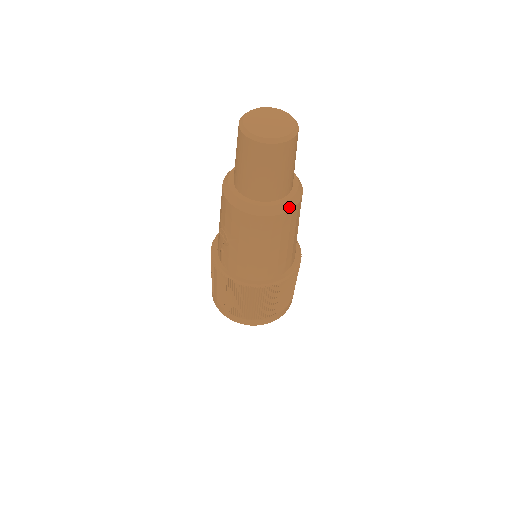
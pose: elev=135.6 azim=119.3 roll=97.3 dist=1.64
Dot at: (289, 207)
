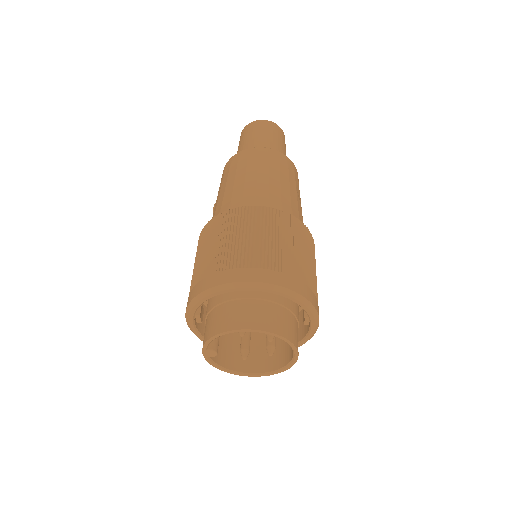
Dot at: (267, 148)
